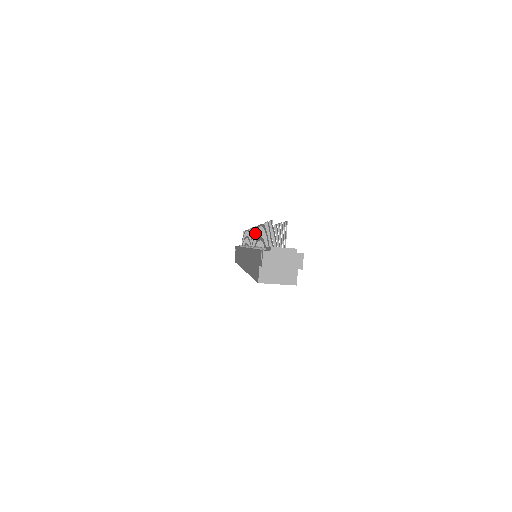
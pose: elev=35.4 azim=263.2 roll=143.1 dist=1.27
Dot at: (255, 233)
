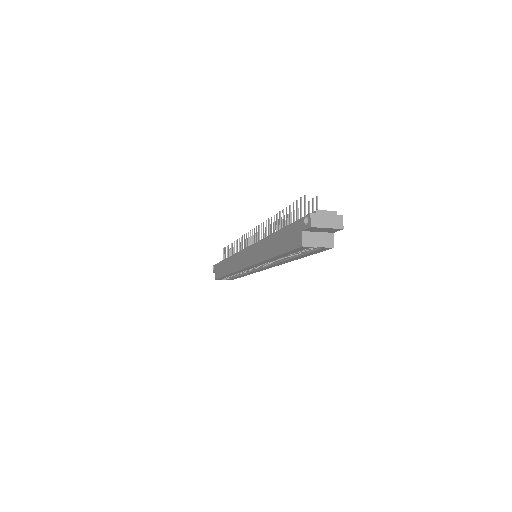
Dot at: (261, 230)
